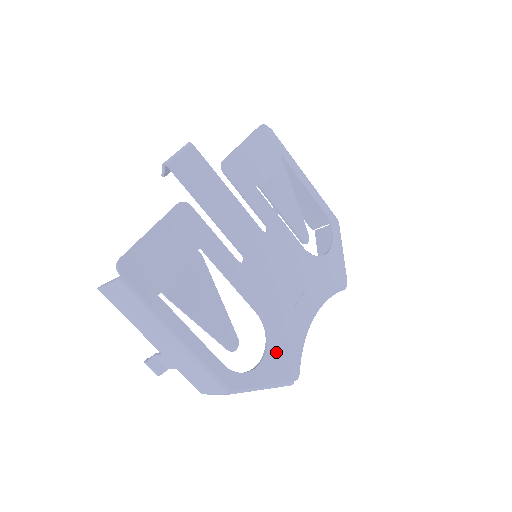
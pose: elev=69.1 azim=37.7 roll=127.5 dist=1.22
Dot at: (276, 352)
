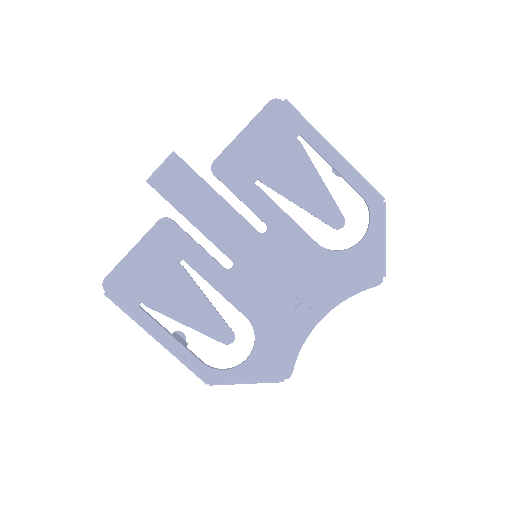
Dot at: (264, 353)
